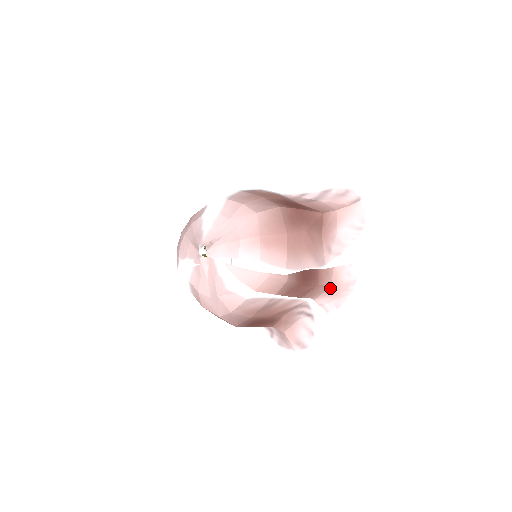
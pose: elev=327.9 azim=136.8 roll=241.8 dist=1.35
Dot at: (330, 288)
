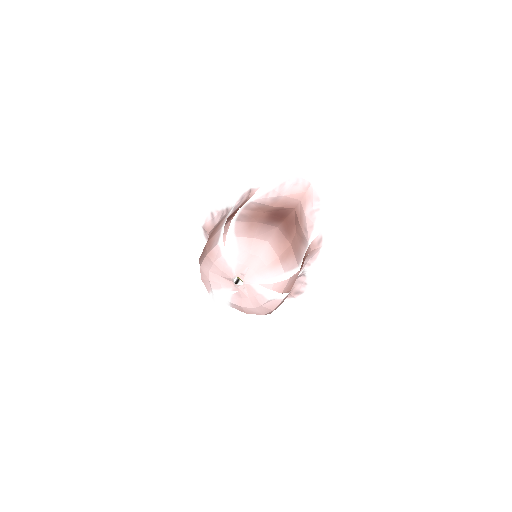
Dot at: (310, 252)
